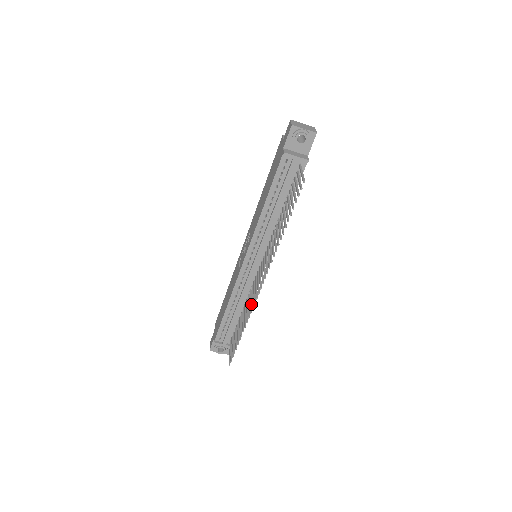
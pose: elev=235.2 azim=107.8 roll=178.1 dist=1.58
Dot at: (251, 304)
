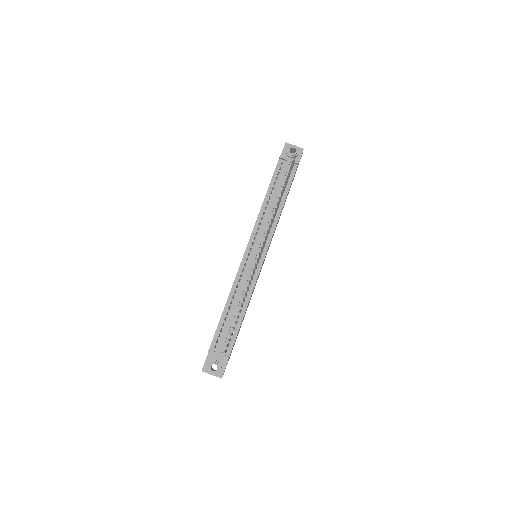
Dot at: occluded
